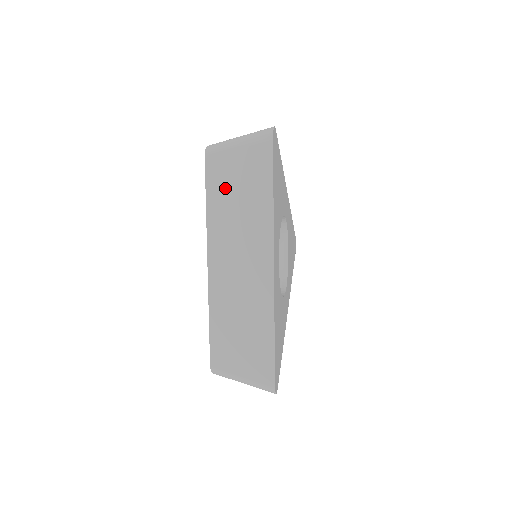
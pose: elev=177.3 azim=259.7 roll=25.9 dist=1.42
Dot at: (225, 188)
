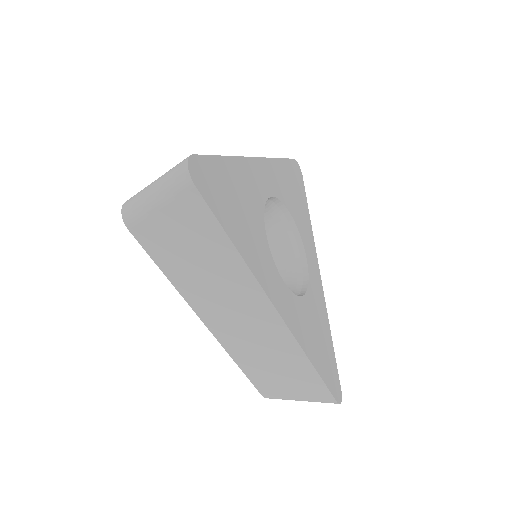
Dot at: occluded
